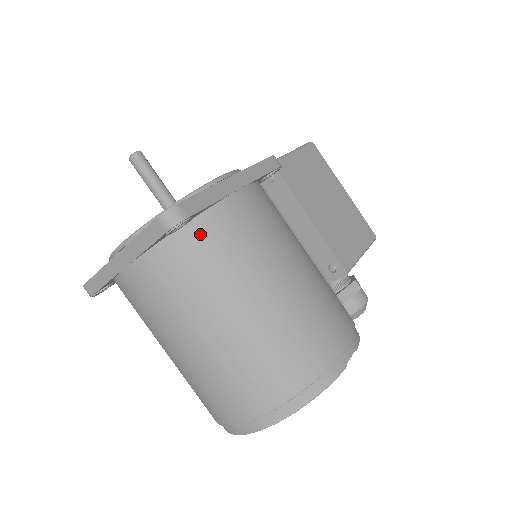
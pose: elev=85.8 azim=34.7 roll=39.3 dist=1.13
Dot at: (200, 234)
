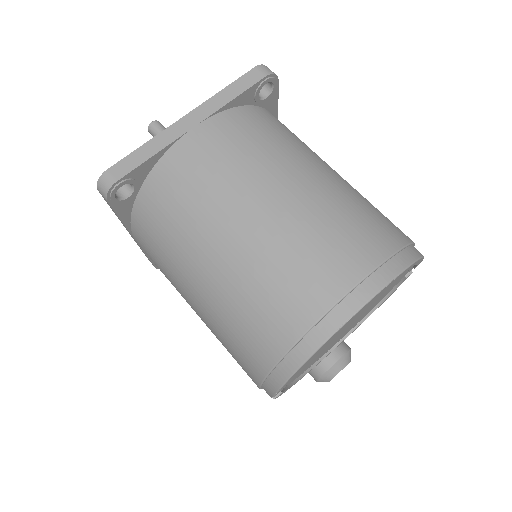
Dot at: (273, 117)
